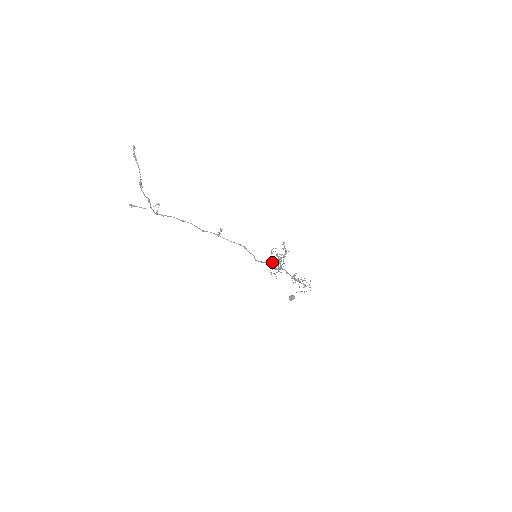
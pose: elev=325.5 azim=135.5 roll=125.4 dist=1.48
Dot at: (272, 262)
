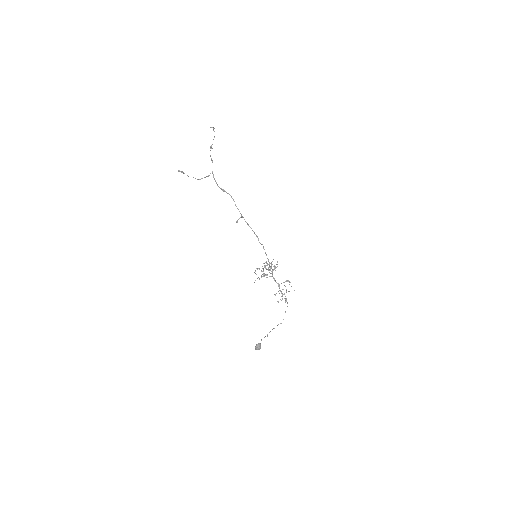
Dot at: occluded
